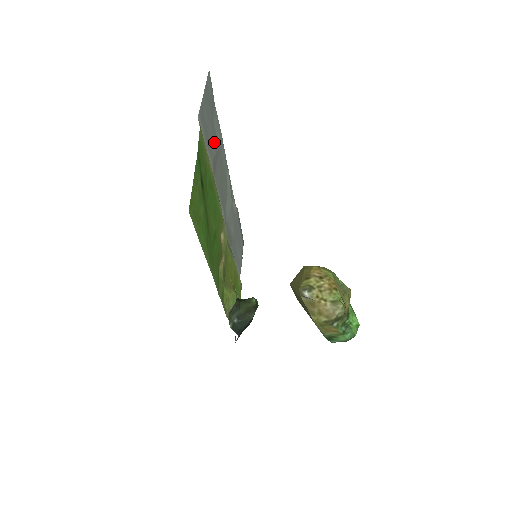
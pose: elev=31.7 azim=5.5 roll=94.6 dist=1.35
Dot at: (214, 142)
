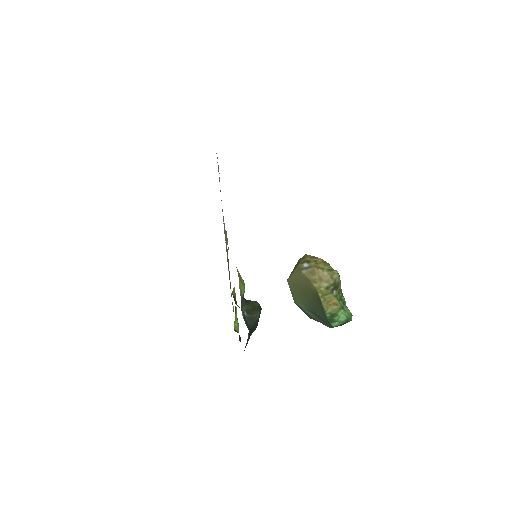
Dot at: occluded
